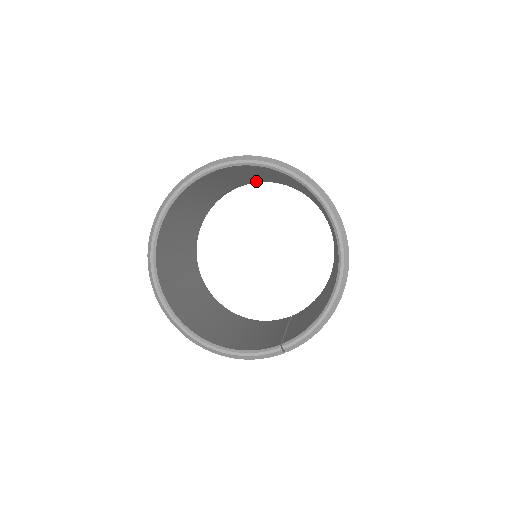
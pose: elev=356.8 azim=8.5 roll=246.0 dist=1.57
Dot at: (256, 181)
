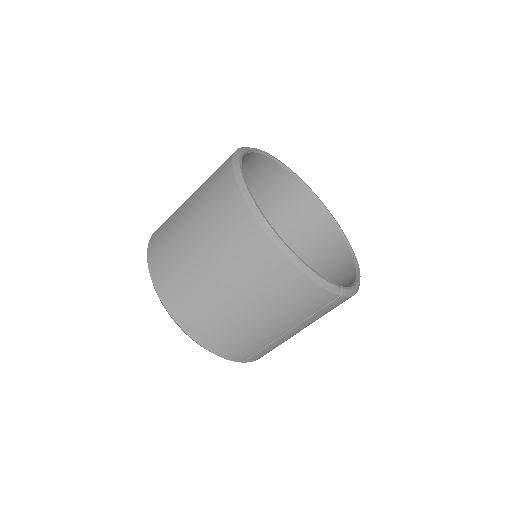
Dot at: occluded
